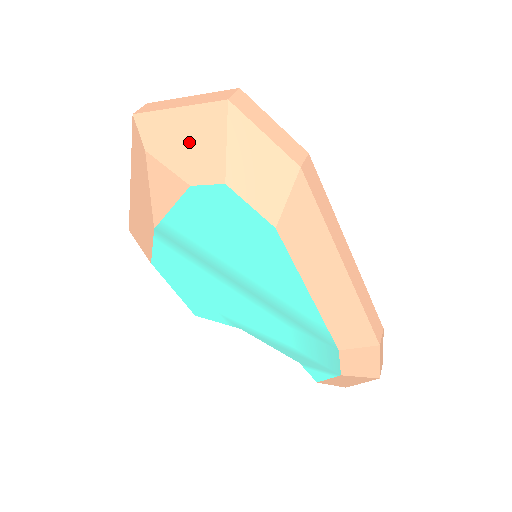
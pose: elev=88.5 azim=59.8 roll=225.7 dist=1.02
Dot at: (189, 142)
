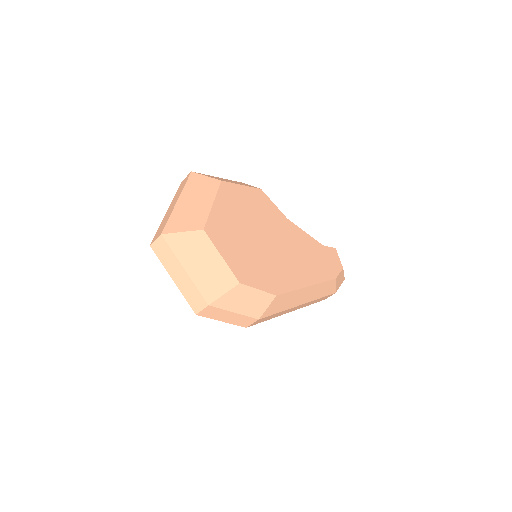
Dot at: occluded
